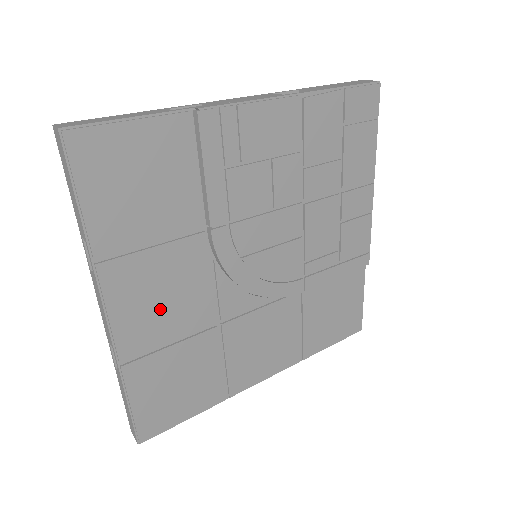
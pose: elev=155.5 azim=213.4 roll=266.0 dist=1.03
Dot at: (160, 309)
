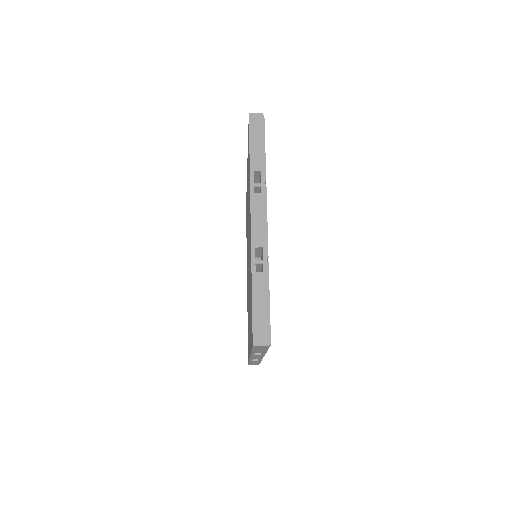
Dot at: occluded
